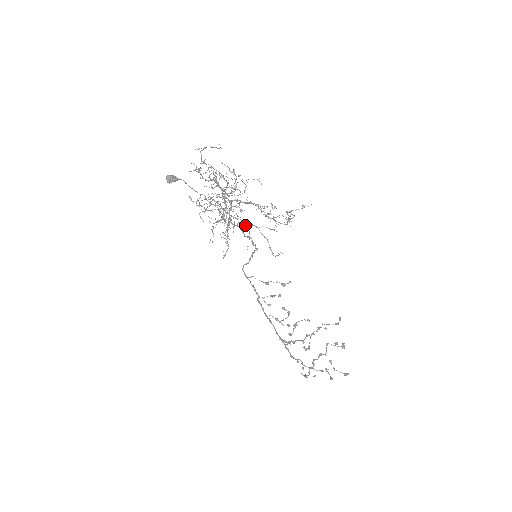
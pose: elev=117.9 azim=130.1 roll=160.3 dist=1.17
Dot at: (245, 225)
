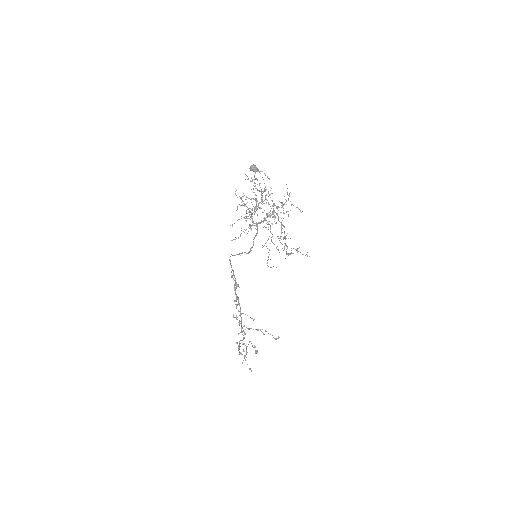
Dot at: occluded
